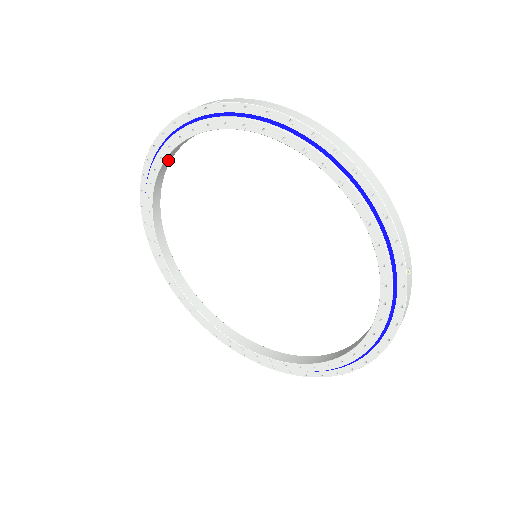
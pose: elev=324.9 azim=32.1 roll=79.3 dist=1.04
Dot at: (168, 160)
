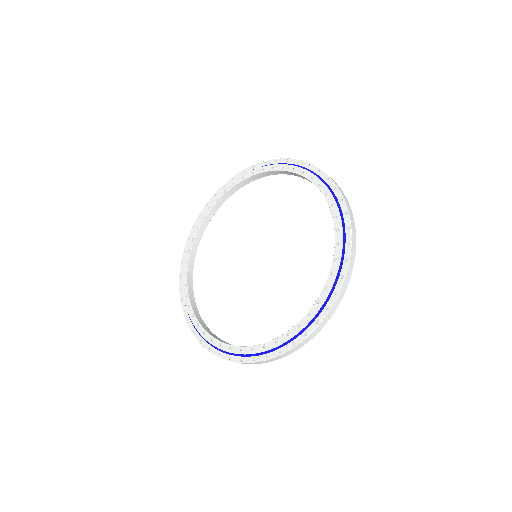
Dot at: (264, 175)
